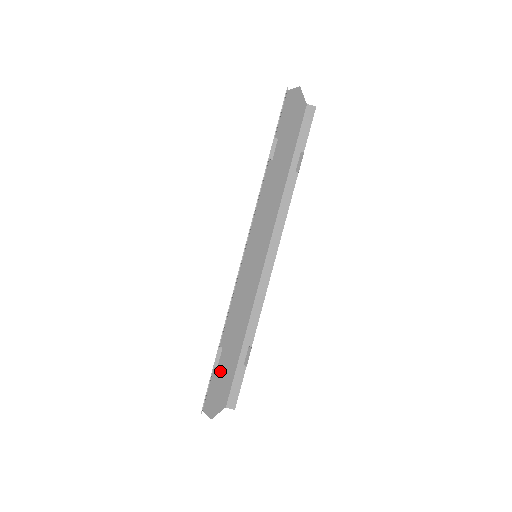
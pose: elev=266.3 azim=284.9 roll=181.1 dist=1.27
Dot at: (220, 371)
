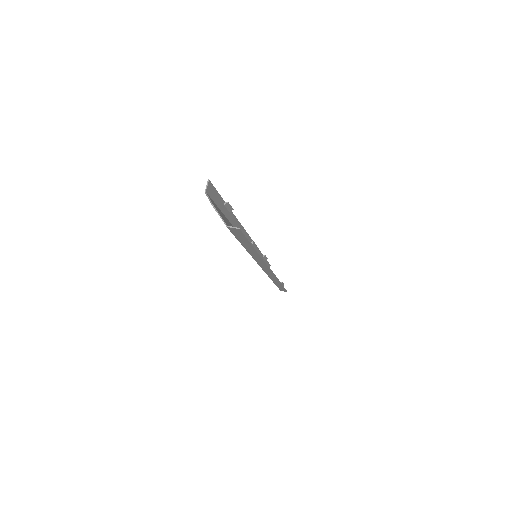
Dot at: occluded
